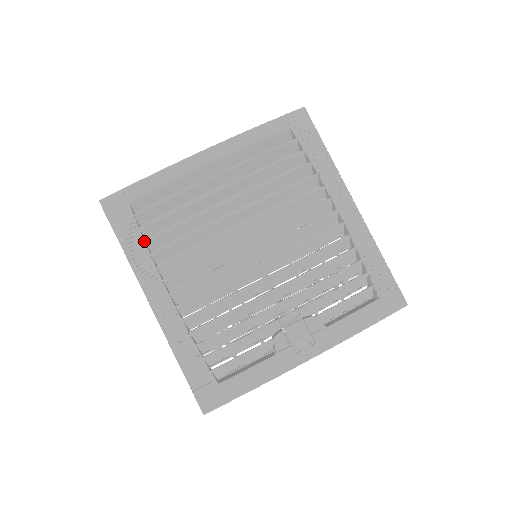
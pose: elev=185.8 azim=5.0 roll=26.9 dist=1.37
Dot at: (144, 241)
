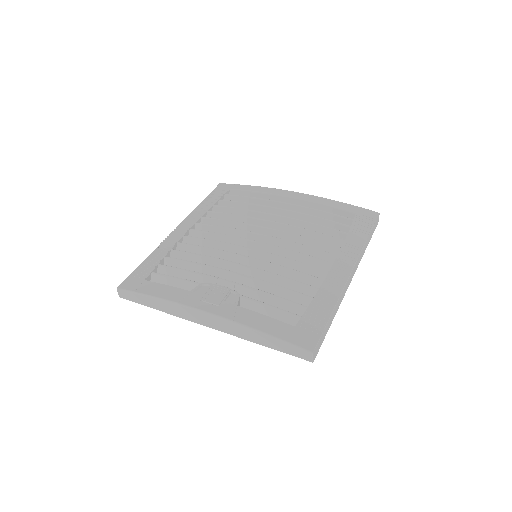
Dot at: (213, 205)
